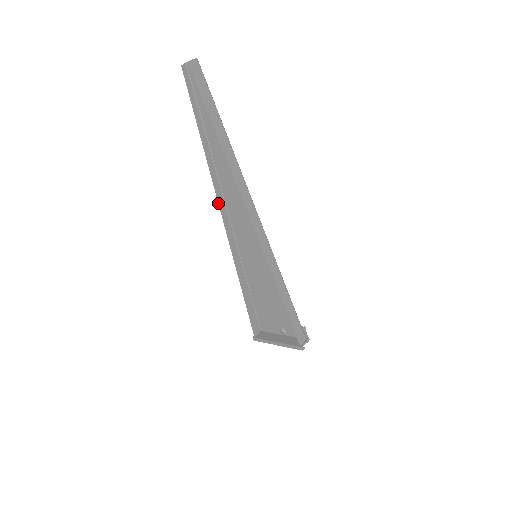
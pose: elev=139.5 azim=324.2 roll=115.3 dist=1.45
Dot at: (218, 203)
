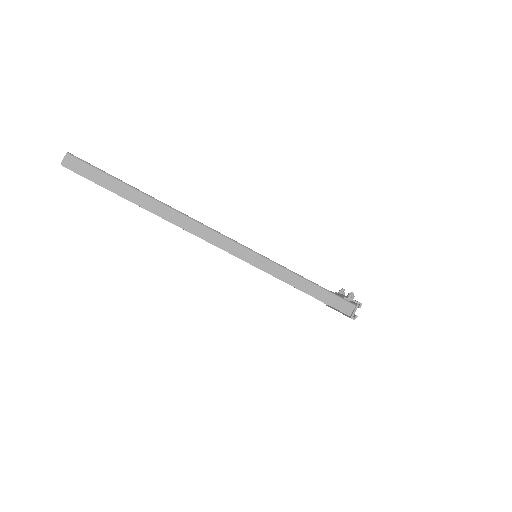
Dot at: occluded
